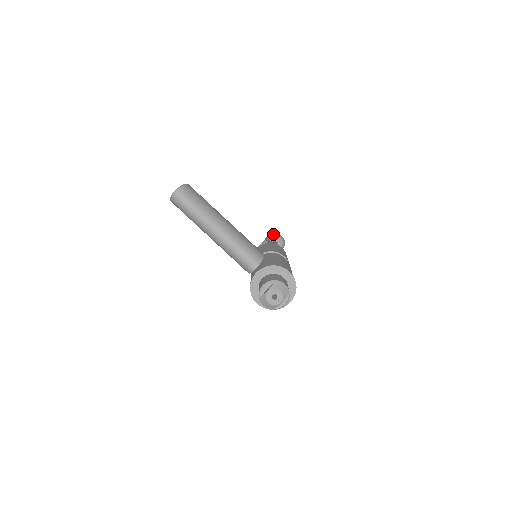
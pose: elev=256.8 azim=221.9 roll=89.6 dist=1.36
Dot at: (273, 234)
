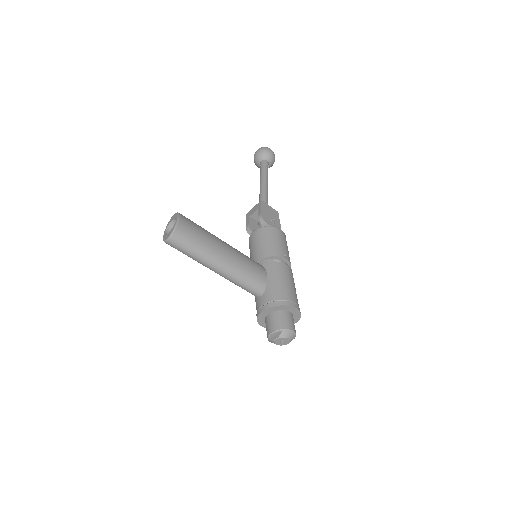
Dot at: (262, 151)
